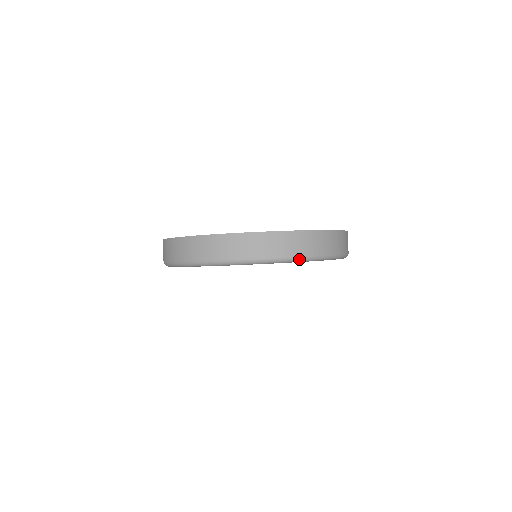
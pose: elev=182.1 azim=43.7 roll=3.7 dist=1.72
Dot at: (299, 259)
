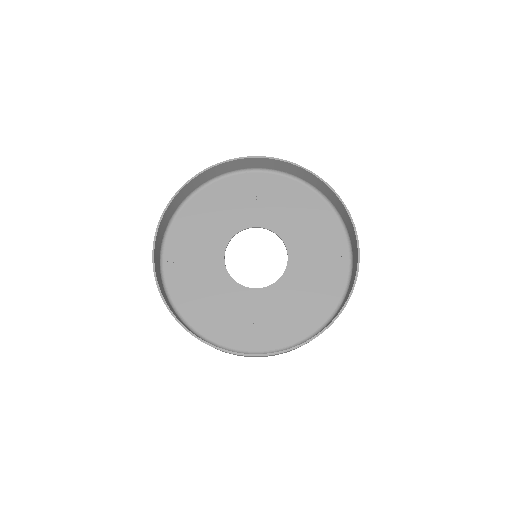
Dot at: occluded
